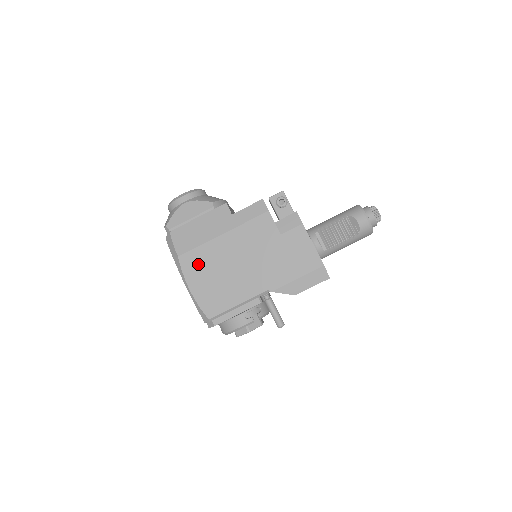
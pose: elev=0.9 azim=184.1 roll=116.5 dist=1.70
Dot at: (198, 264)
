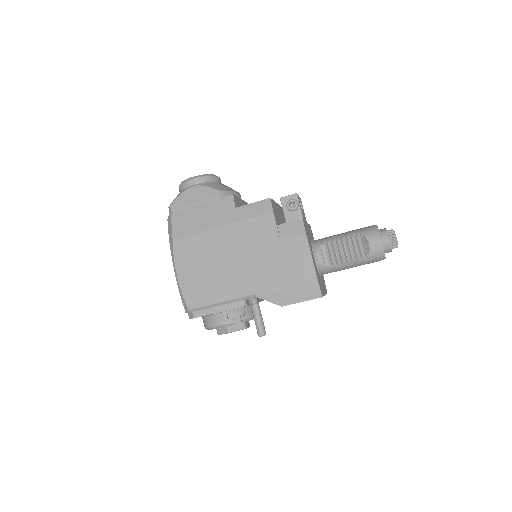
Dot at: (190, 251)
